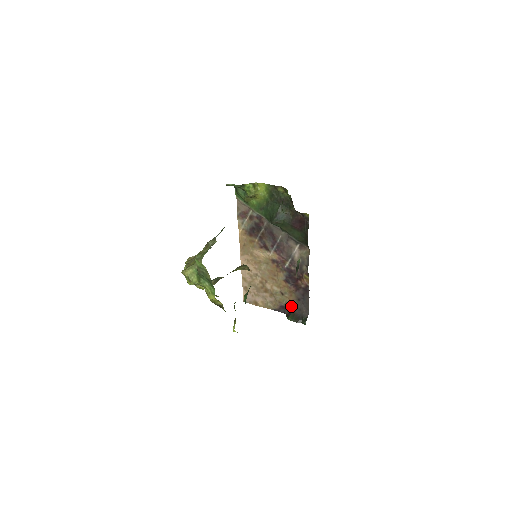
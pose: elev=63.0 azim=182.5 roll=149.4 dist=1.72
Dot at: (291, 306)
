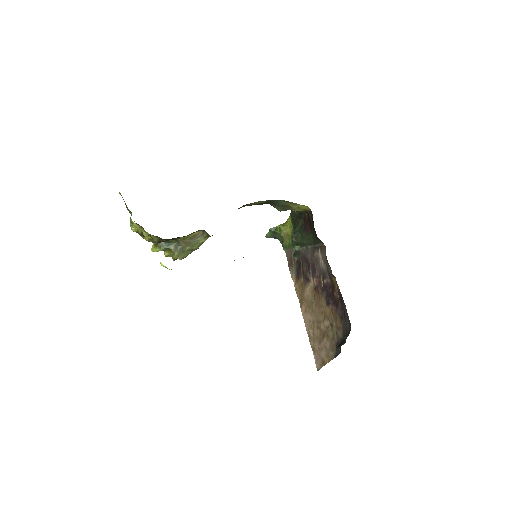
Dot at: (340, 335)
